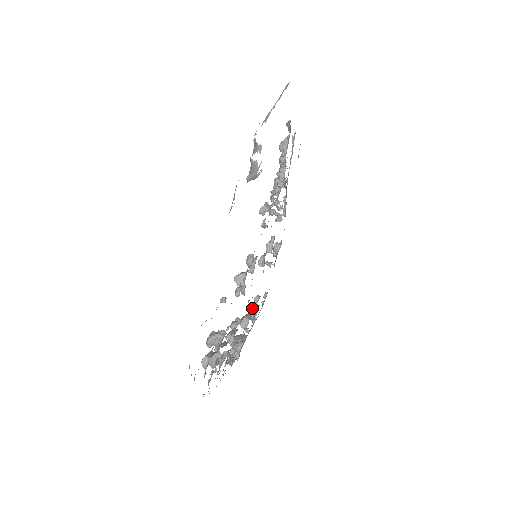
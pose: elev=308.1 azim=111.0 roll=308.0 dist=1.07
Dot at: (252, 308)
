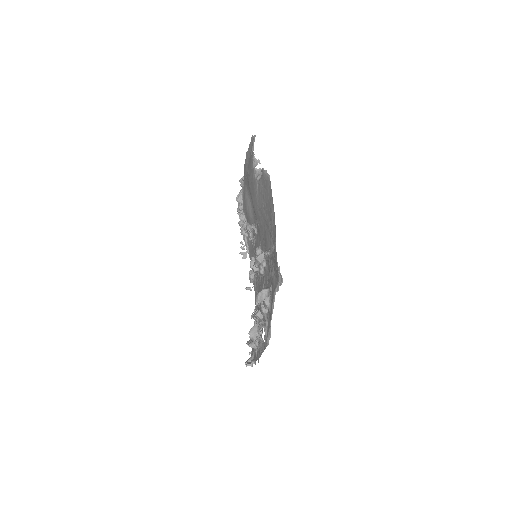
Dot at: (254, 312)
